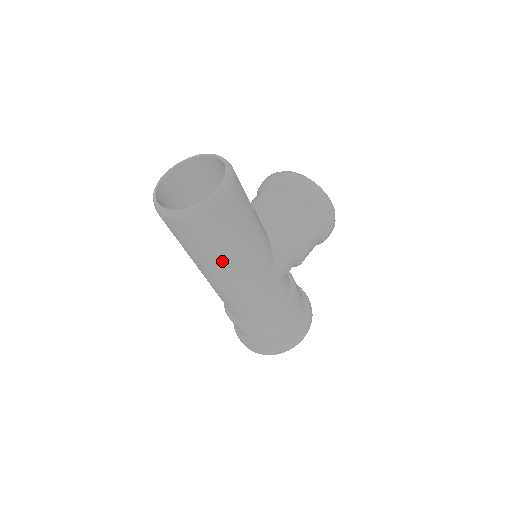
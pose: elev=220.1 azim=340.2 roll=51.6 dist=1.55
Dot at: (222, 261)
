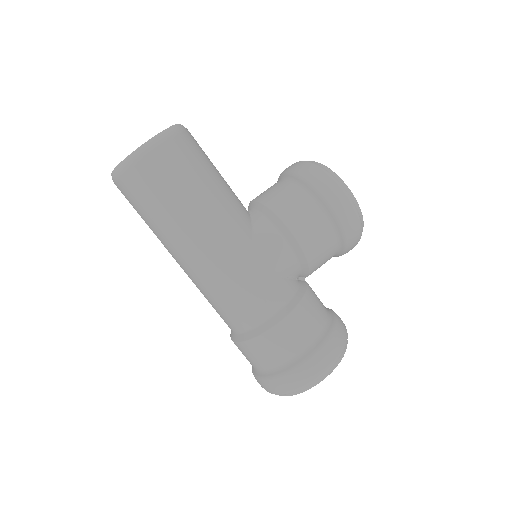
Dot at: (173, 232)
